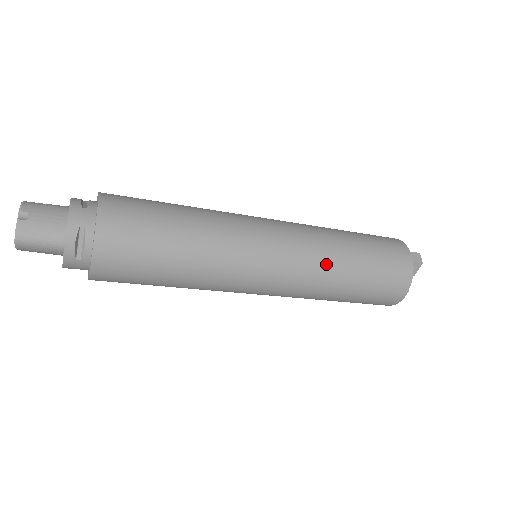
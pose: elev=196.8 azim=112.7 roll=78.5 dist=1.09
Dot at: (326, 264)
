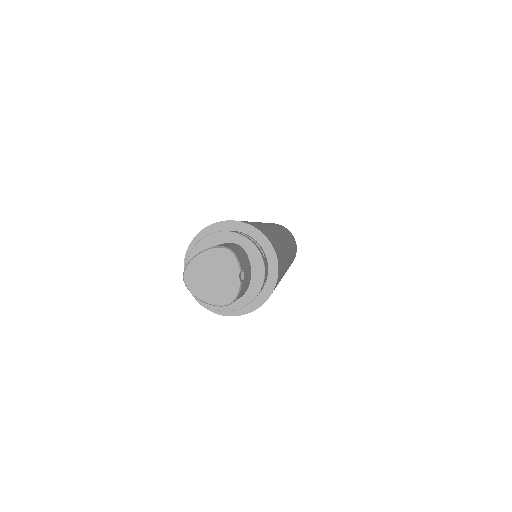
Dot at: occluded
